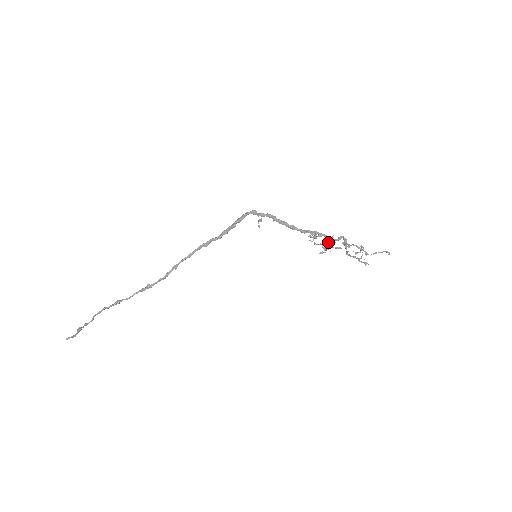
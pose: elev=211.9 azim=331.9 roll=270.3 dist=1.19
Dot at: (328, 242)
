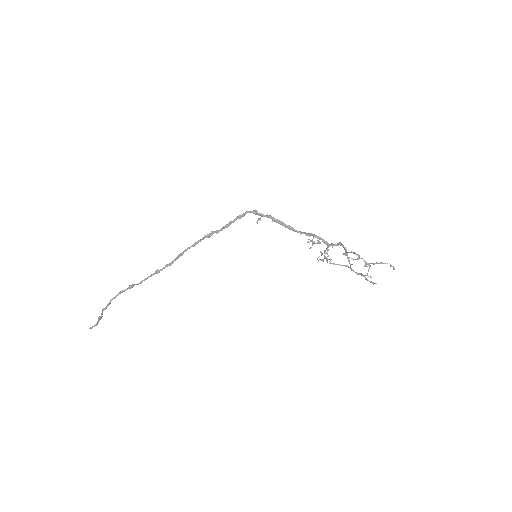
Dot at: (326, 248)
